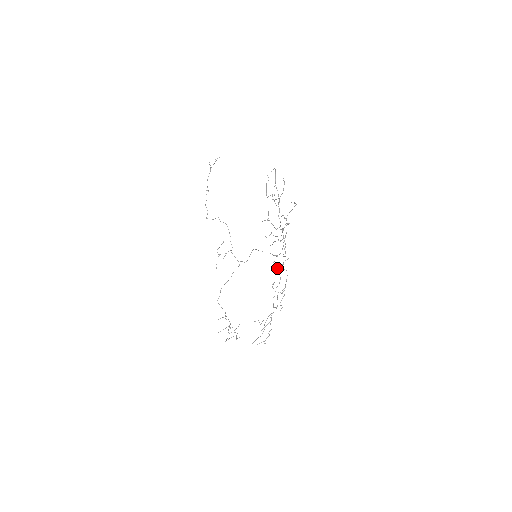
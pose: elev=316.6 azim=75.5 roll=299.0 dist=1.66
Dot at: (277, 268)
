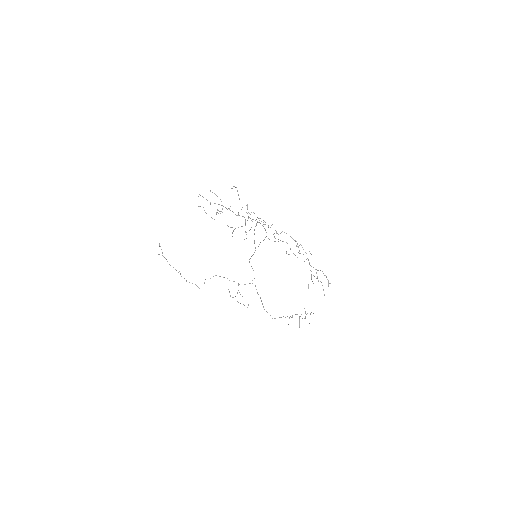
Dot at: occluded
